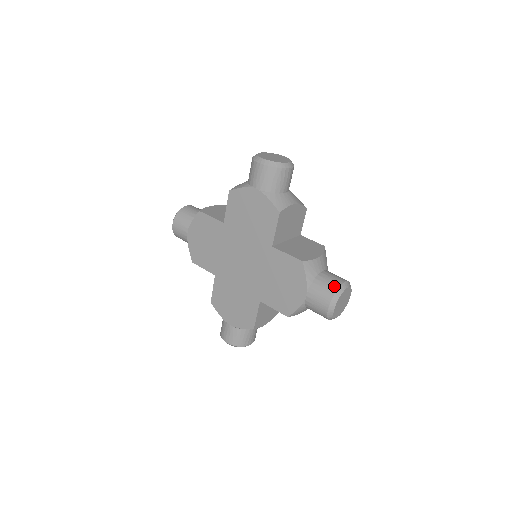
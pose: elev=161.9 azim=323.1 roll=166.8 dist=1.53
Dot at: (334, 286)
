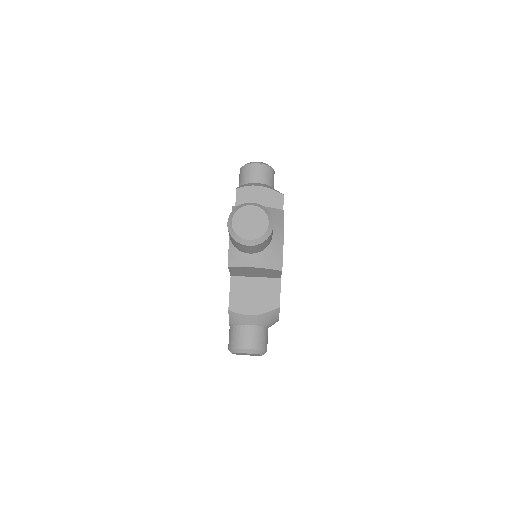
Dot at: (236, 344)
